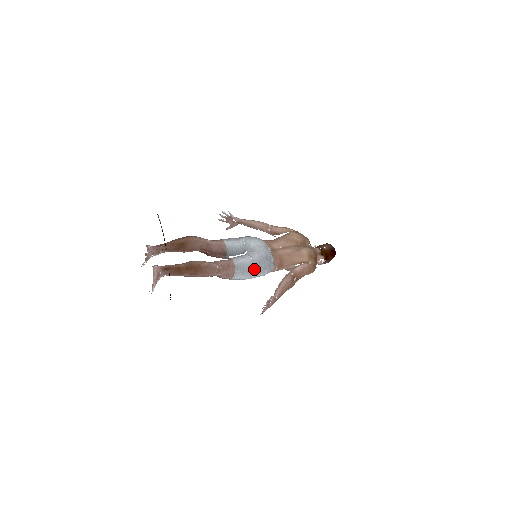
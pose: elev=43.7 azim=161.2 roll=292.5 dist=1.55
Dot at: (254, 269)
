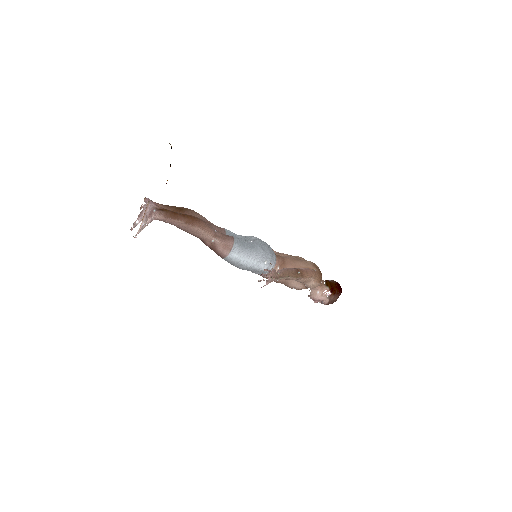
Dot at: (254, 250)
